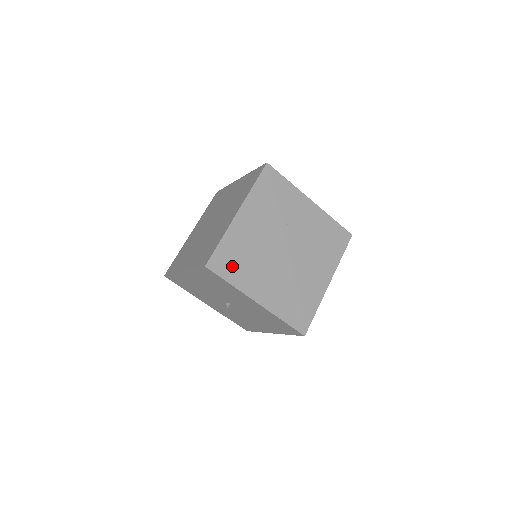
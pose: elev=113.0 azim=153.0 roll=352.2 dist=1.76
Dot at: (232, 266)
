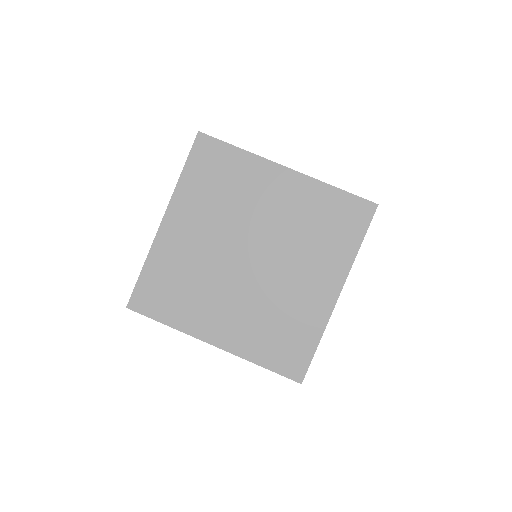
Dot at: occluded
